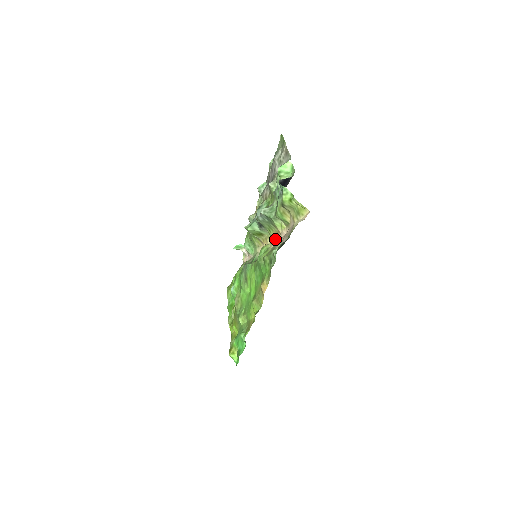
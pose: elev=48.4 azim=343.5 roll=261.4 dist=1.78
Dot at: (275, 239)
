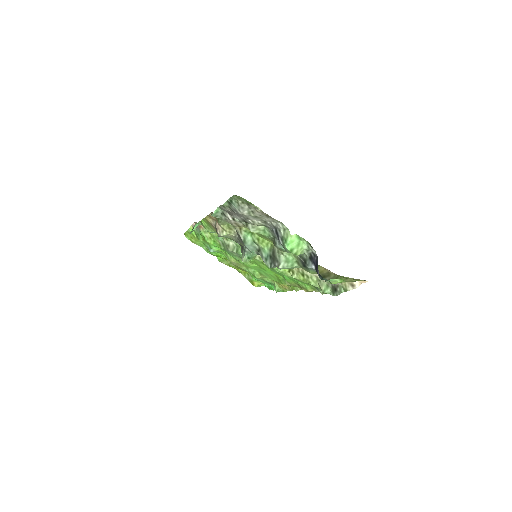
Dot at: occluded
